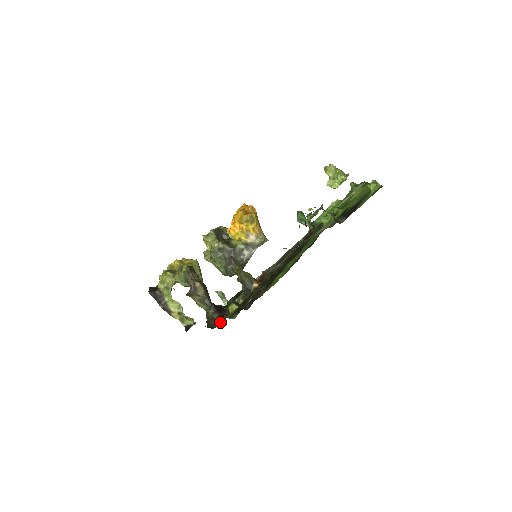
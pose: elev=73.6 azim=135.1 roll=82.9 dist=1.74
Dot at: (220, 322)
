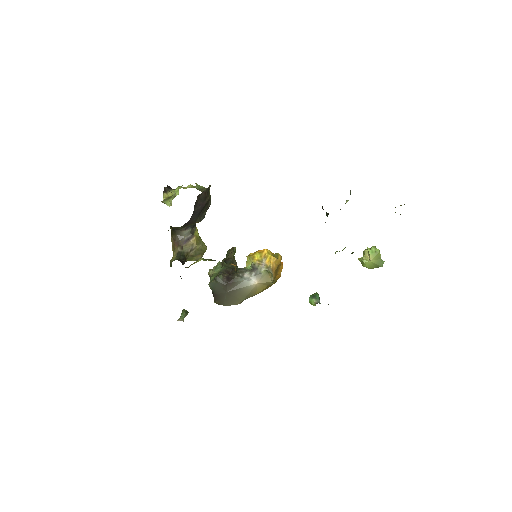
Dot at: occluded
